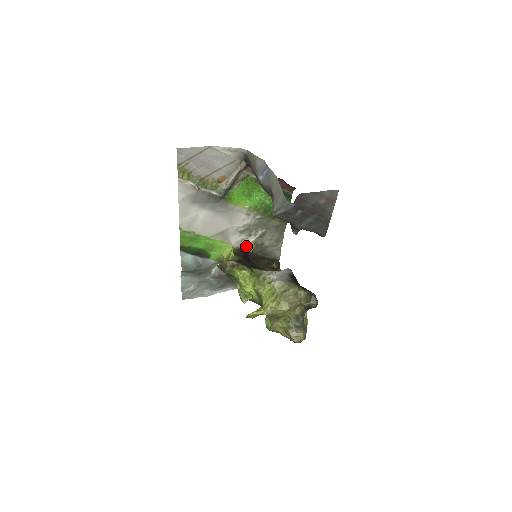
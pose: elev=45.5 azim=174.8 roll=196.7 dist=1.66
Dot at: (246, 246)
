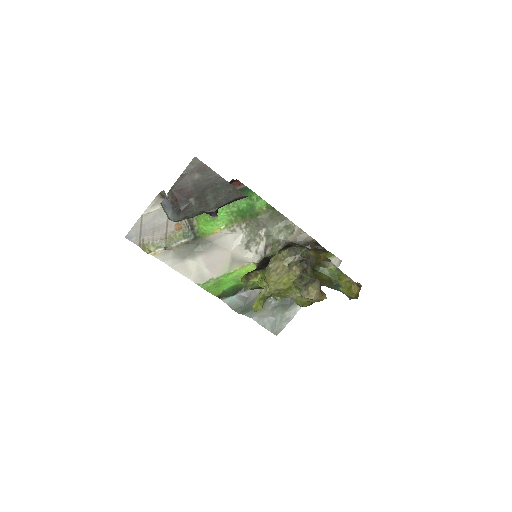
Dot at: (265, 254)
